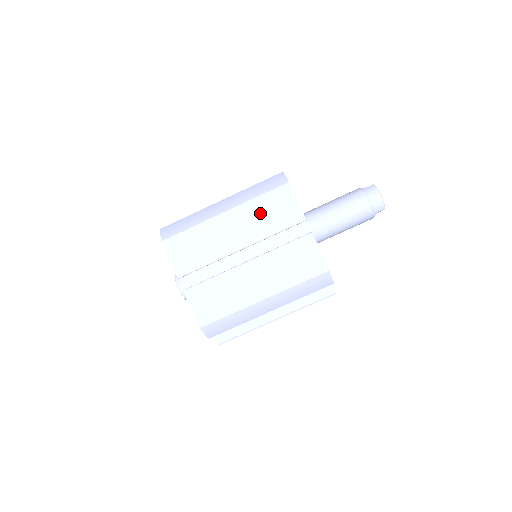
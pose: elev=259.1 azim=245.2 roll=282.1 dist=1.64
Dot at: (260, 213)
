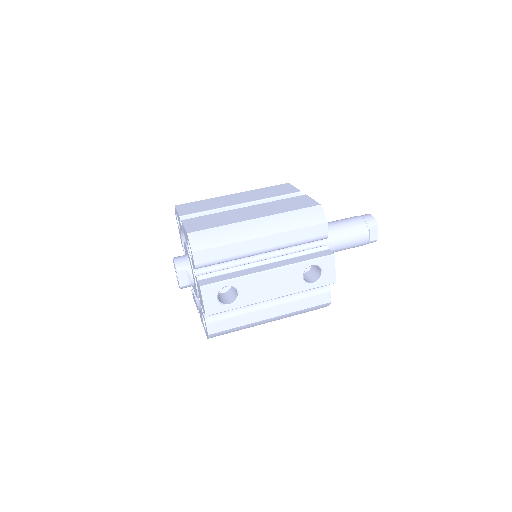
Dot at: (263, 192)
